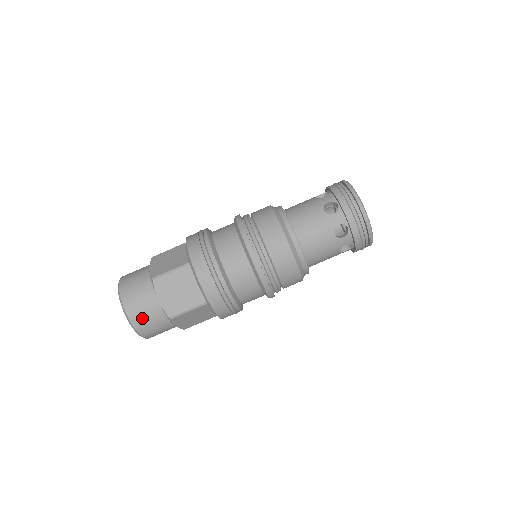
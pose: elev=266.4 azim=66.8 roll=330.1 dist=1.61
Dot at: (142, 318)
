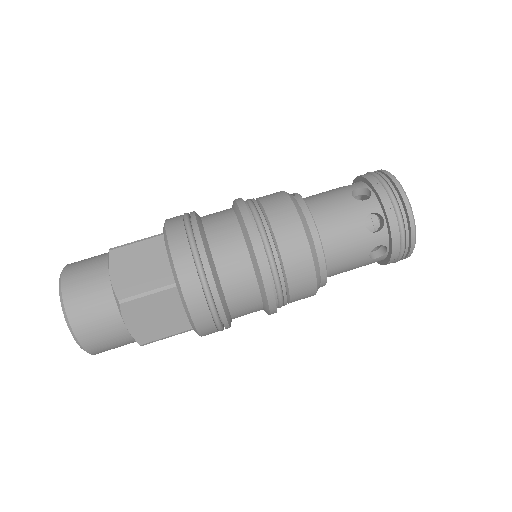
Dot at: (100, 344)
